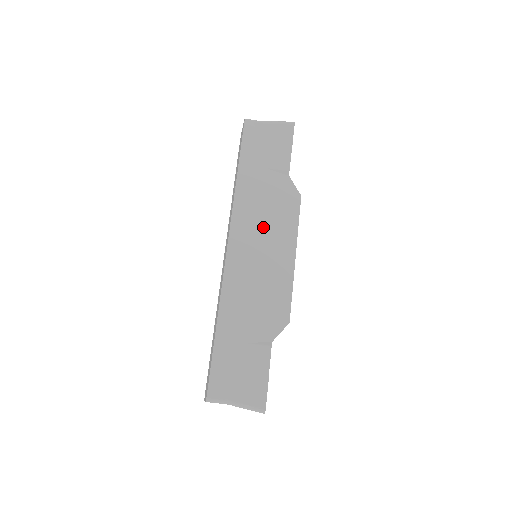
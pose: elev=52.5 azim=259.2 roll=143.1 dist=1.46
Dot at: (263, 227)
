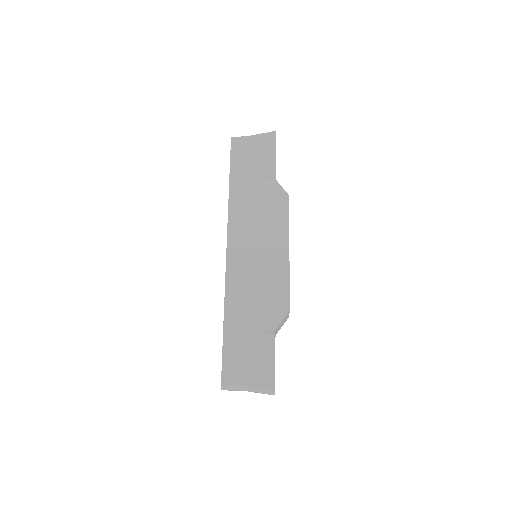
Dot at: (257, 229)
